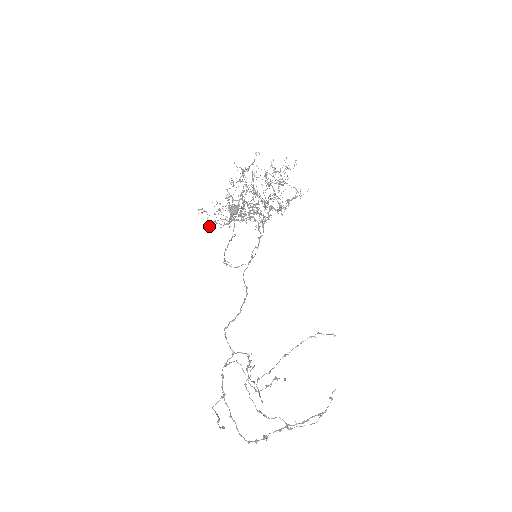
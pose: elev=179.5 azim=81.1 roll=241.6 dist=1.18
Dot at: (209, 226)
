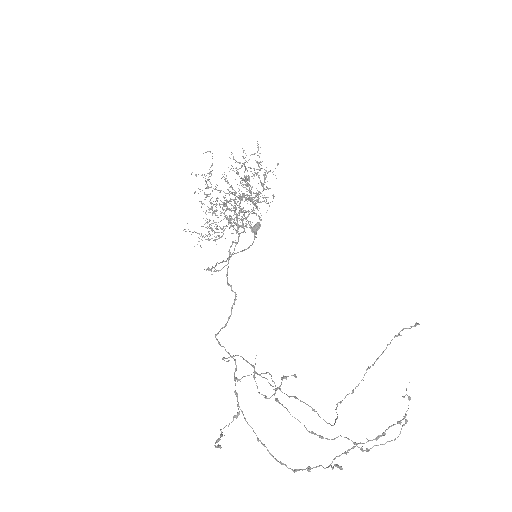
Dot at: occluded
